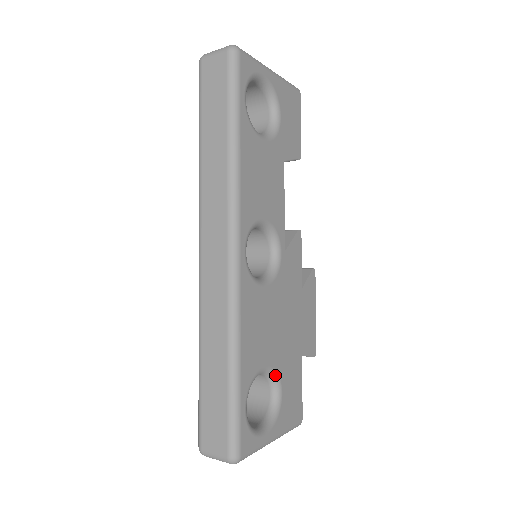
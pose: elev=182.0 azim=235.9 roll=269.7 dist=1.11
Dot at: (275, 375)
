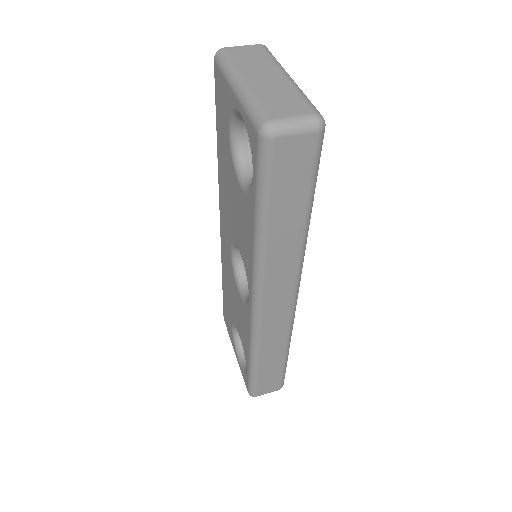
Dot at: occluded
